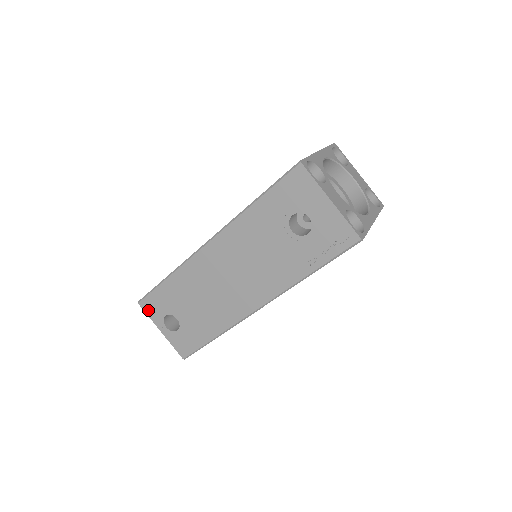
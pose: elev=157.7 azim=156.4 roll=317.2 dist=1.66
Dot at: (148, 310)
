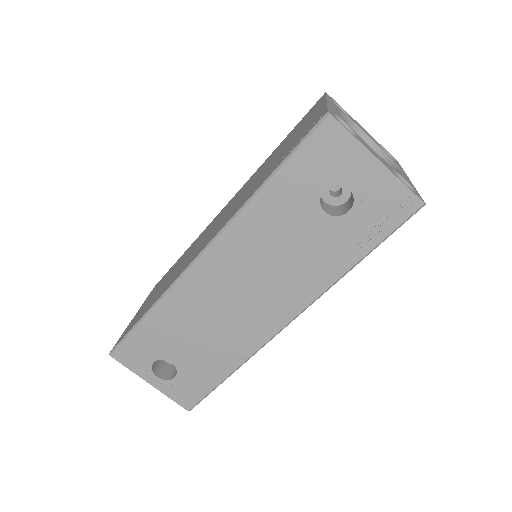
Dot at: (127, 361)
